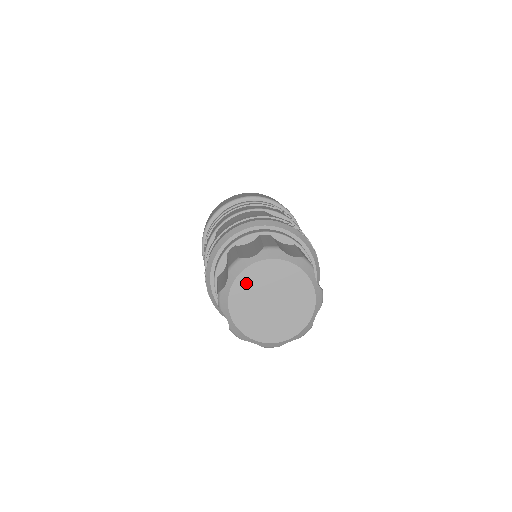
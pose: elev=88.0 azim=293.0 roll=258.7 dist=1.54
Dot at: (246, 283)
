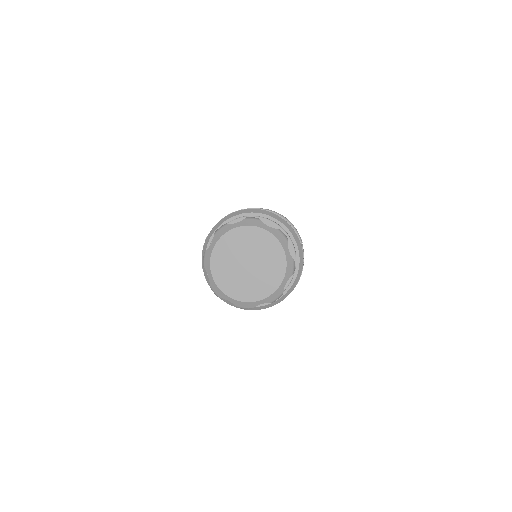
Dot at: (227, 244)
